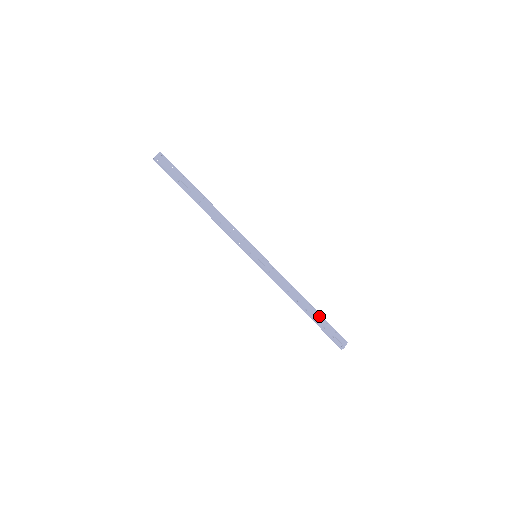
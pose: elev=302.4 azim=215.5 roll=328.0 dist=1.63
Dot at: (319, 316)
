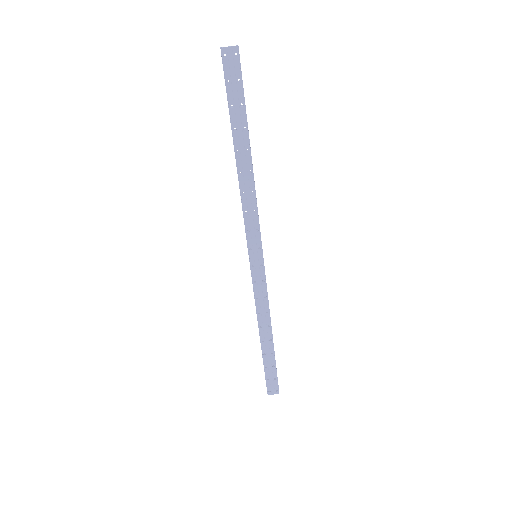
Dot at: (272, 355)
